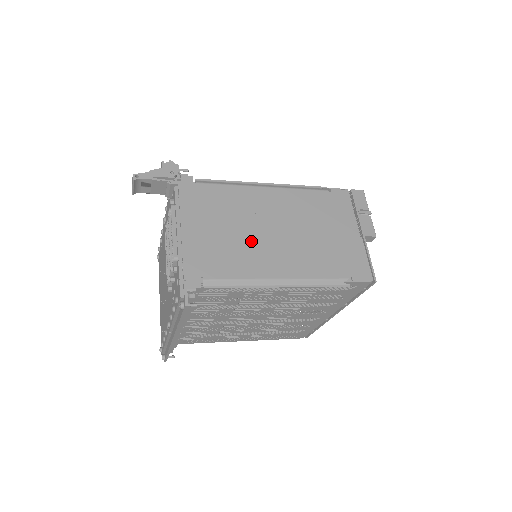
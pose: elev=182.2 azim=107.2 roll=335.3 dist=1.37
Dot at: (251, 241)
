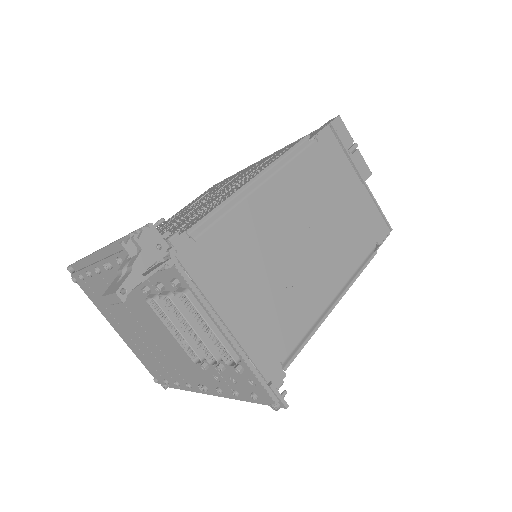
Dot at: (291, 275)
